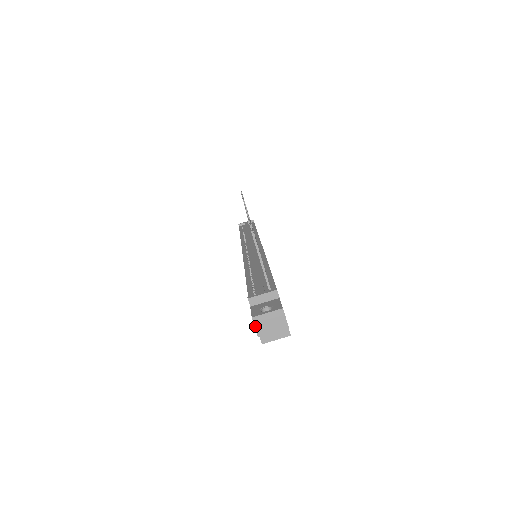
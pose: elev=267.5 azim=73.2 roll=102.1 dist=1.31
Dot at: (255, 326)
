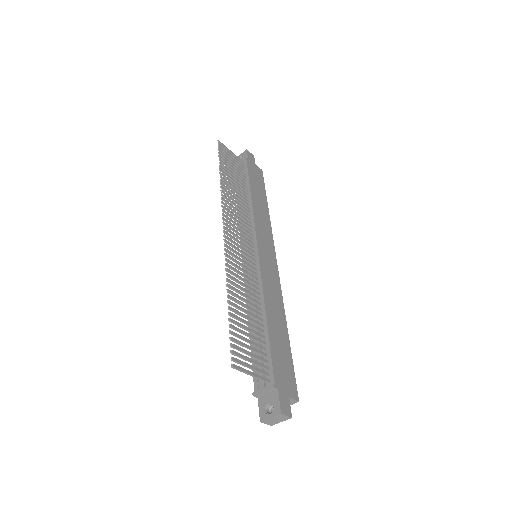
Dot at: occluded
